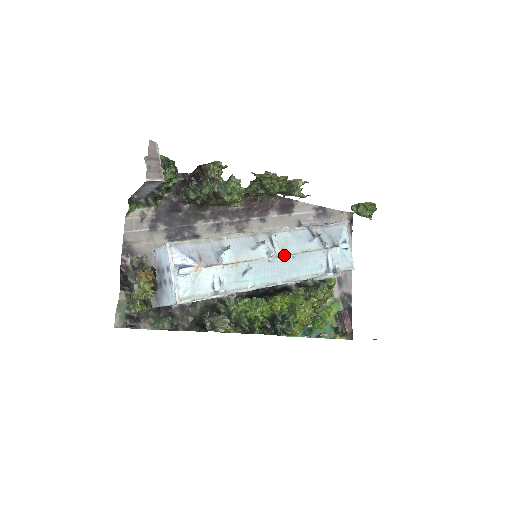
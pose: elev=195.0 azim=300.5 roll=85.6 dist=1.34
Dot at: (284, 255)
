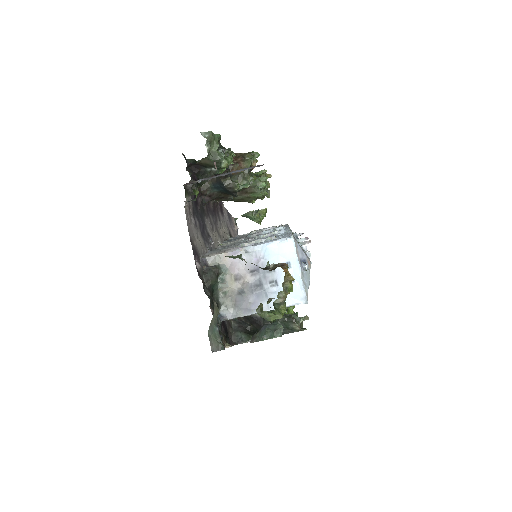
Dot at: occluded
